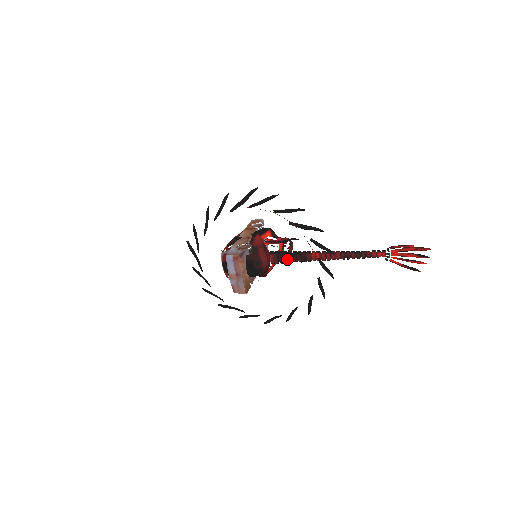
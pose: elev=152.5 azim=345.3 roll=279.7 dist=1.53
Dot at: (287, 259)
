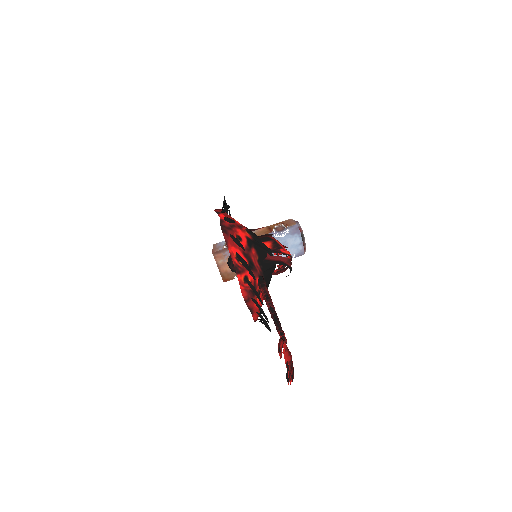
Dot at: occluded
